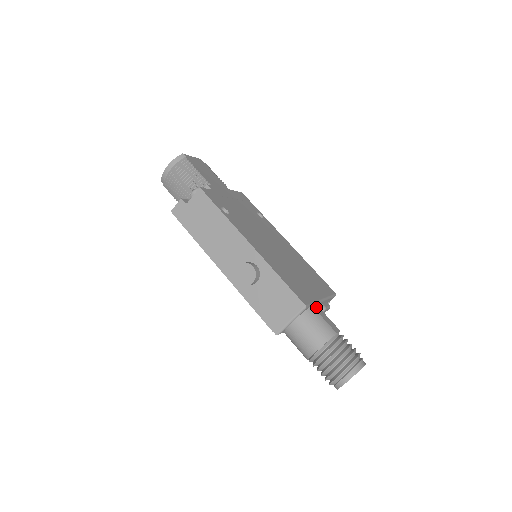
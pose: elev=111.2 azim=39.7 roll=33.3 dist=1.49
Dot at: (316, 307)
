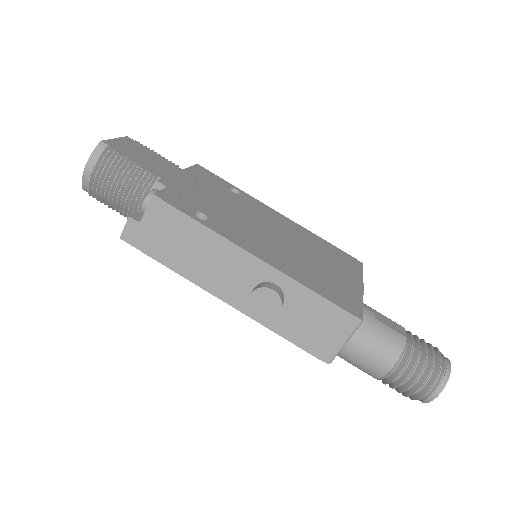
Dot at: (368, 310)
